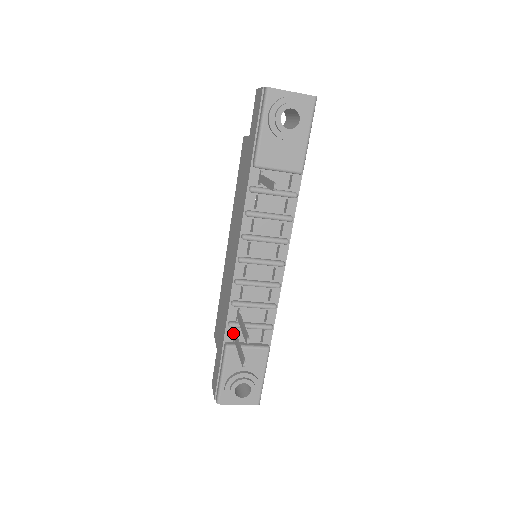
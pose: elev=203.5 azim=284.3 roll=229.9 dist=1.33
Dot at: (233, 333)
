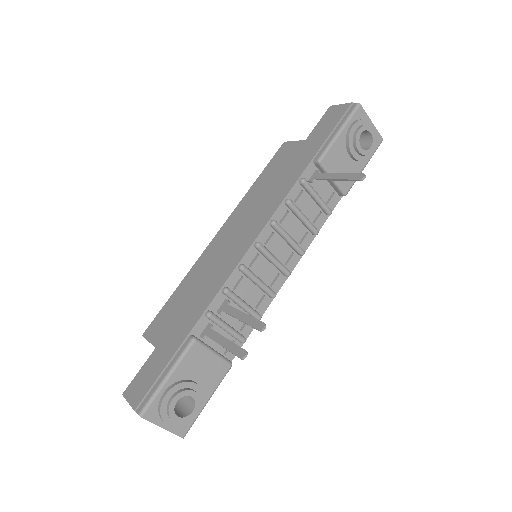
Dot at: (204, 327)
